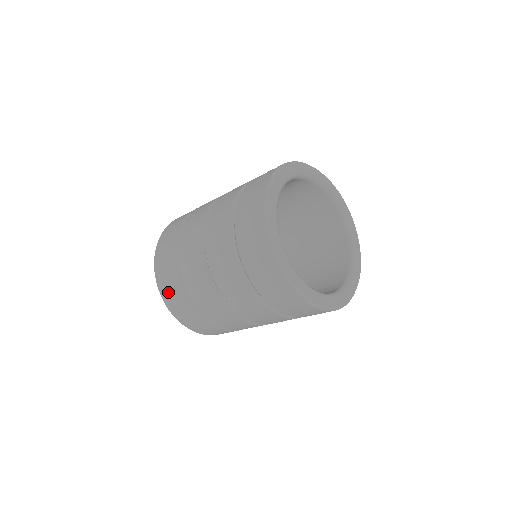
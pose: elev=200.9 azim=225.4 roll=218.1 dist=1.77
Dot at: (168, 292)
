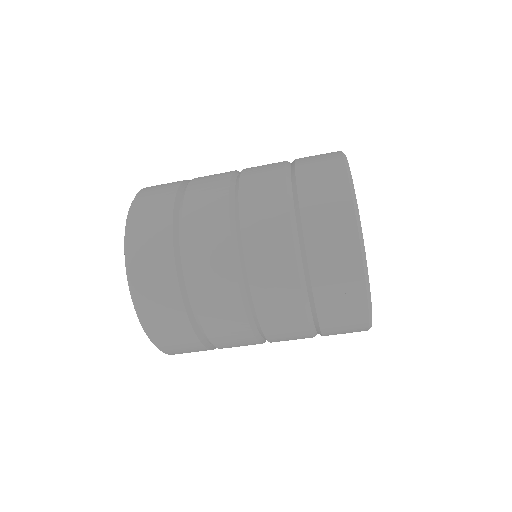
Dot at: (144, 240)
